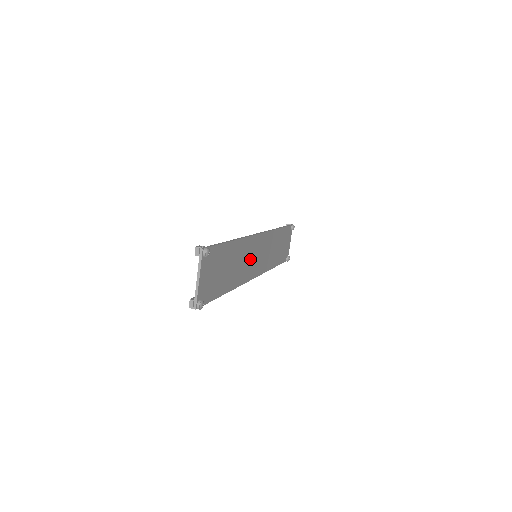
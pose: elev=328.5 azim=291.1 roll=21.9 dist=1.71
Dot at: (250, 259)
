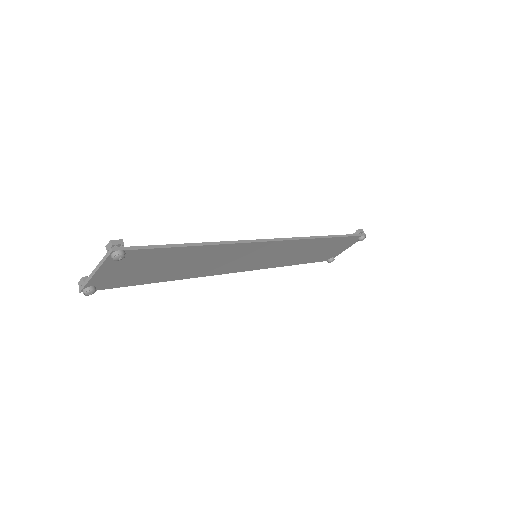
Dot at: (238, 259)
